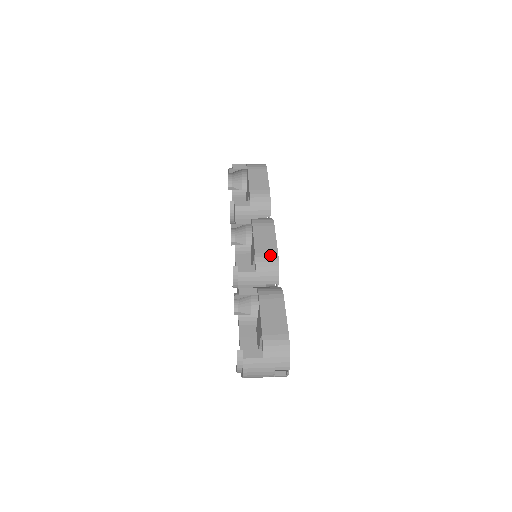
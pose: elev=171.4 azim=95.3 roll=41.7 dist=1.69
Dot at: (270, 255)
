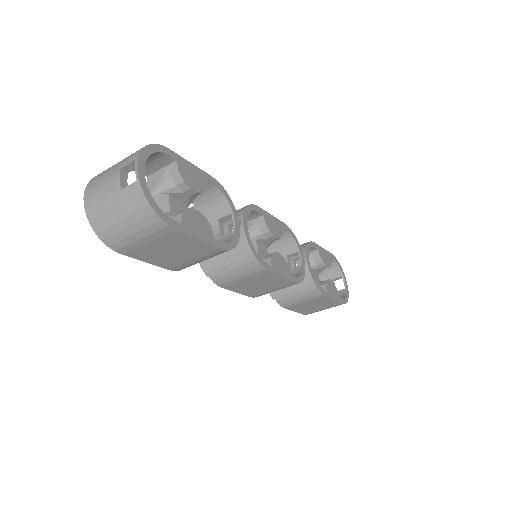
Dot at: occluded
